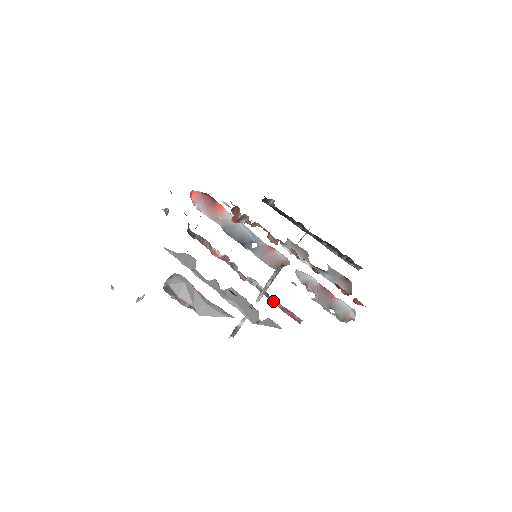
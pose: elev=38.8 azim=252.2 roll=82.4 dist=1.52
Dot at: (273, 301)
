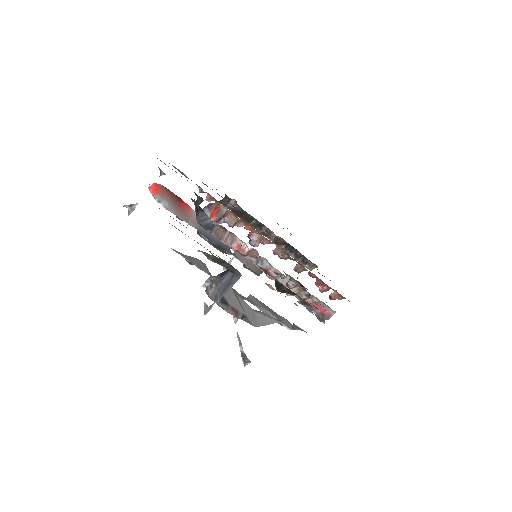
Dot at: (307, 297)
